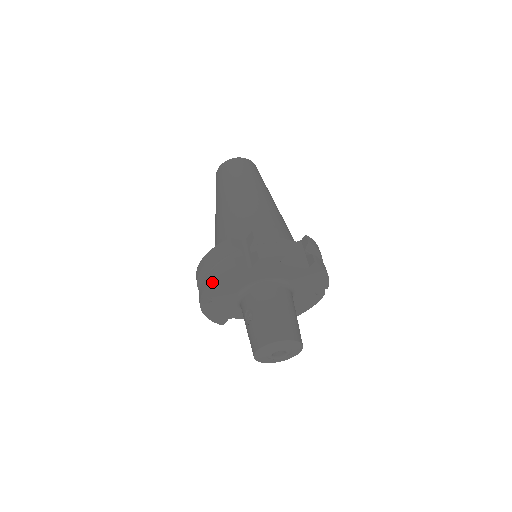
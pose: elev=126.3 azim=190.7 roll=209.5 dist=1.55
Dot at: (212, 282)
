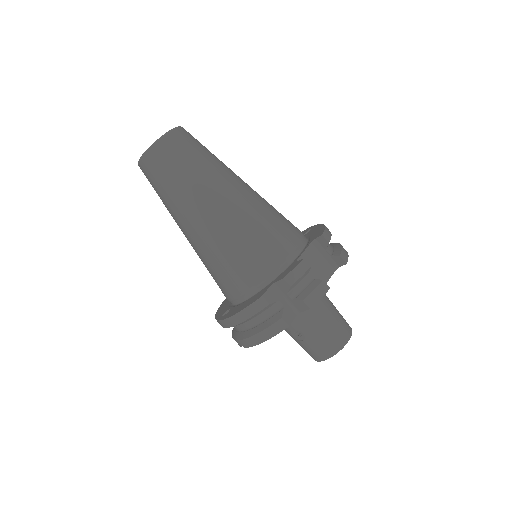
Dot at: (262, 342)
